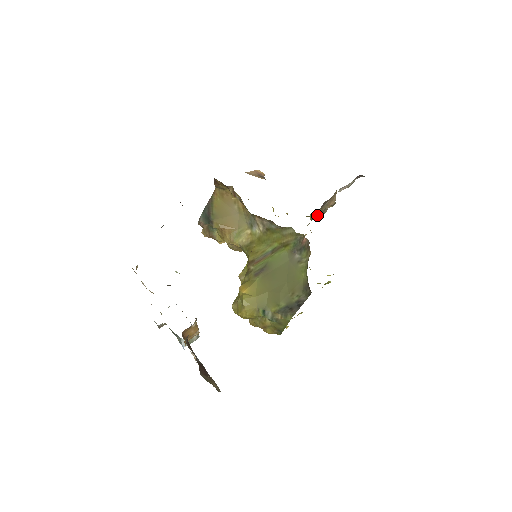
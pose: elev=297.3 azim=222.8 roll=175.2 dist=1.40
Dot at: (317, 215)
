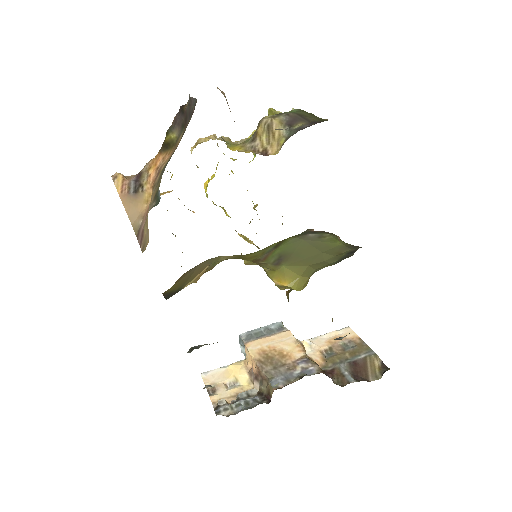
Dot at: occluded
